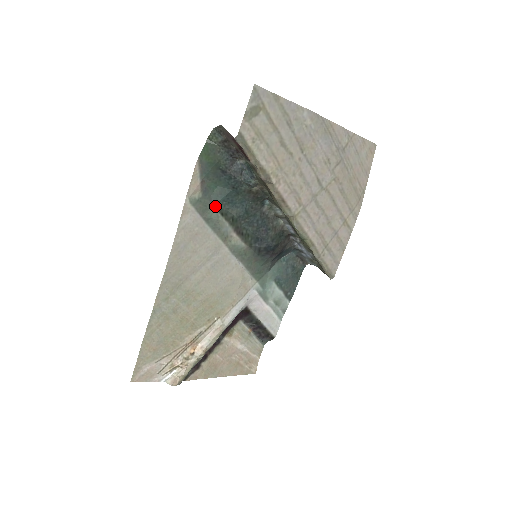
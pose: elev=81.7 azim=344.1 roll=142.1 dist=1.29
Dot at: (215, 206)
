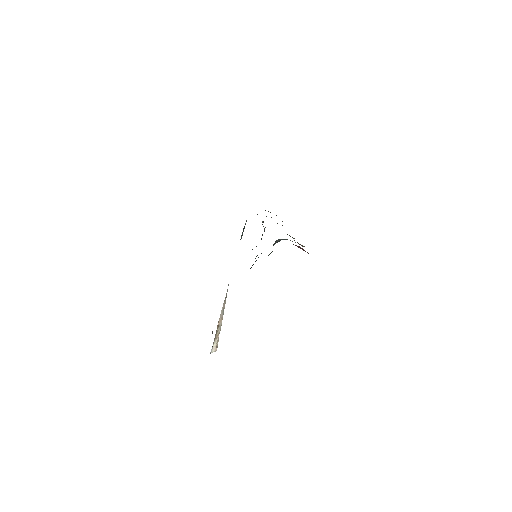
Dot at: occluded
